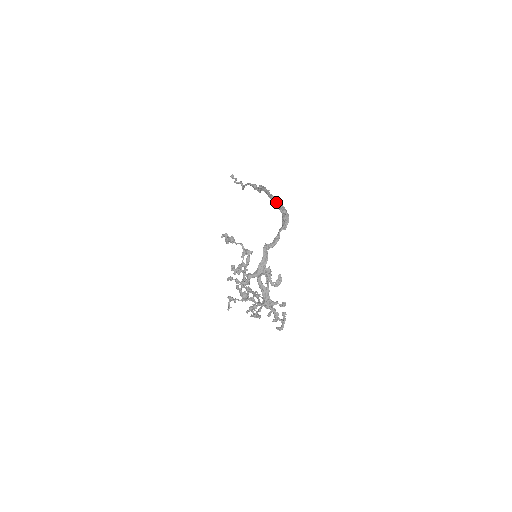
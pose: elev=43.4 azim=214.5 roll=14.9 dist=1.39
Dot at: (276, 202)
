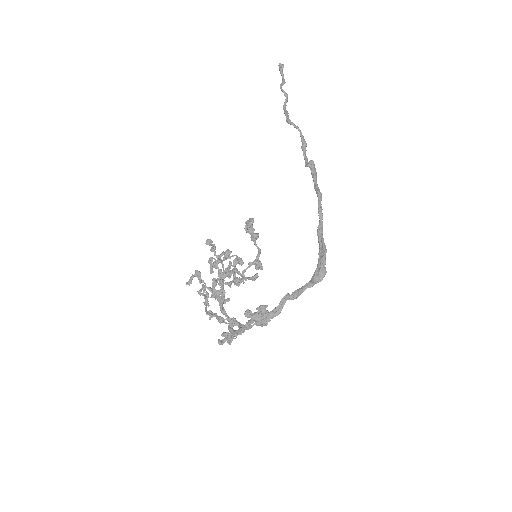
Dot at: (322, 230)
